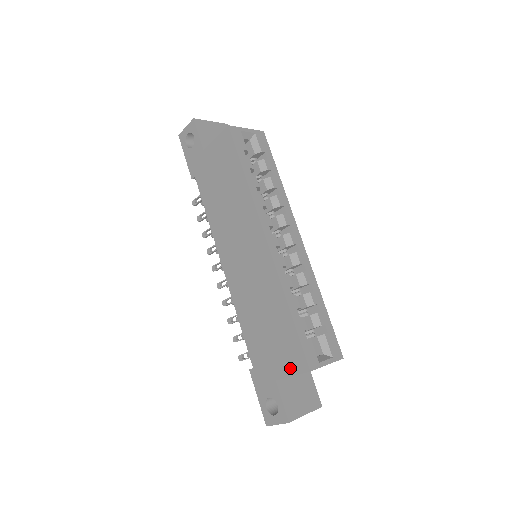
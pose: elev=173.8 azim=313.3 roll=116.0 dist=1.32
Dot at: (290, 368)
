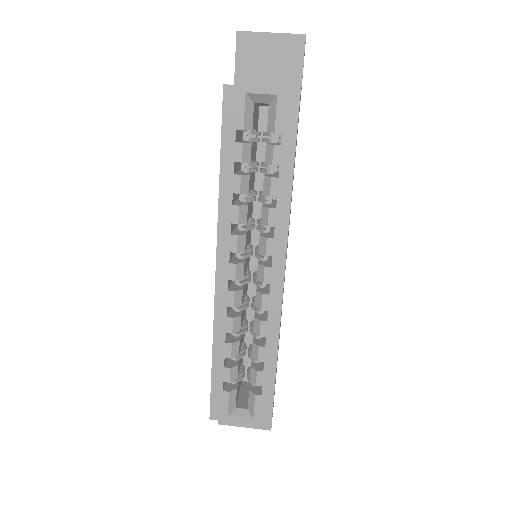
Dot at: occluded
